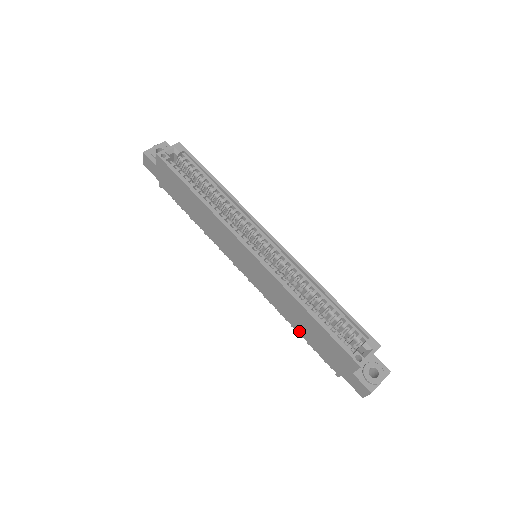
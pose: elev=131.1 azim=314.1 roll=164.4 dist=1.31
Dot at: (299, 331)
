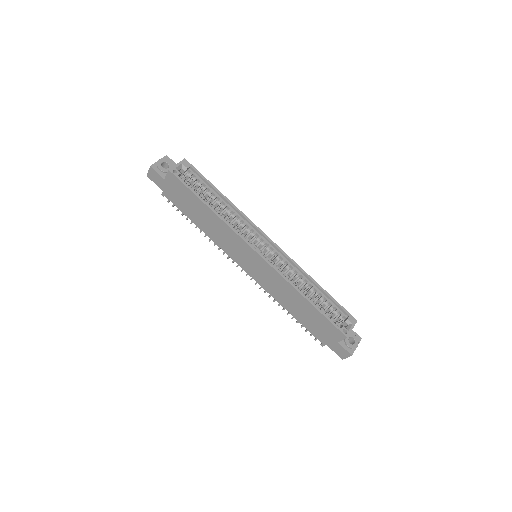
Dot at: (293, 314)
